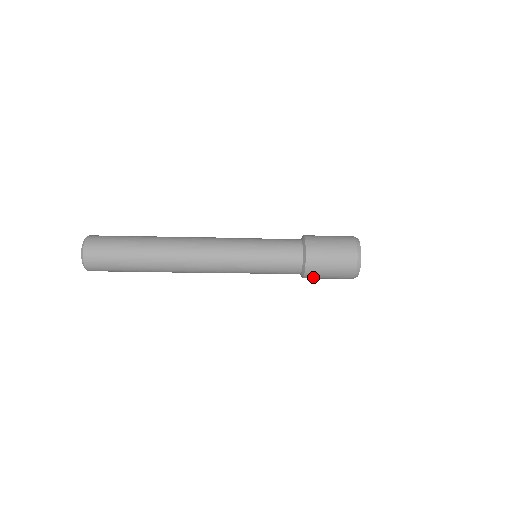
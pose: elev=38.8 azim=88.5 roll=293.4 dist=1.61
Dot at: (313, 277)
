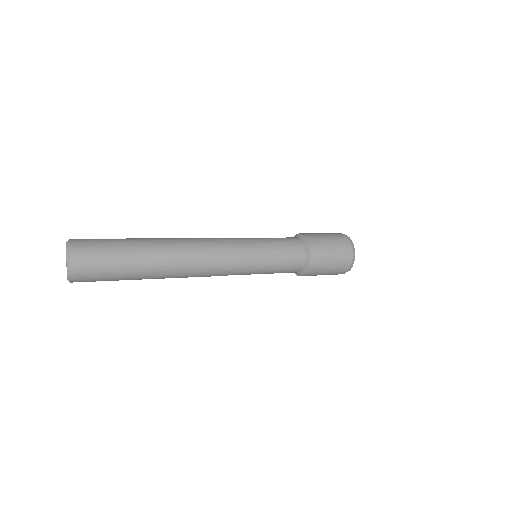
Dot at: (312, 274)
